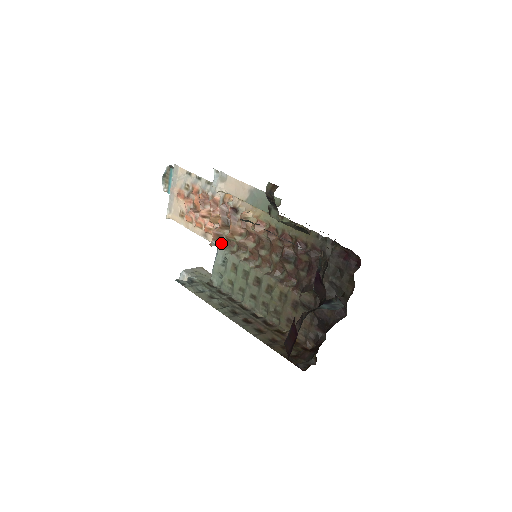
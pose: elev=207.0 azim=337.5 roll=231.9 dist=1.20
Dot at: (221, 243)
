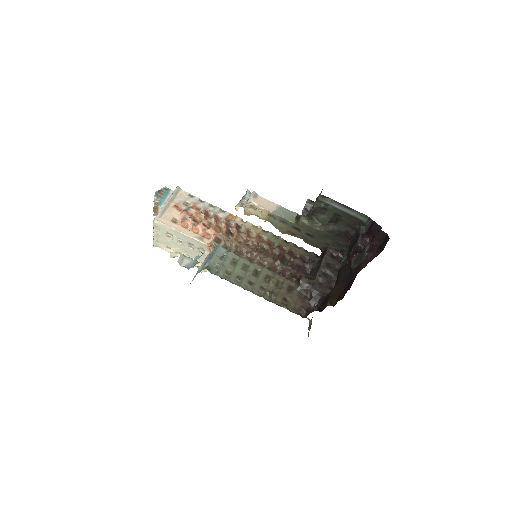
Dot at: (219, 245)
